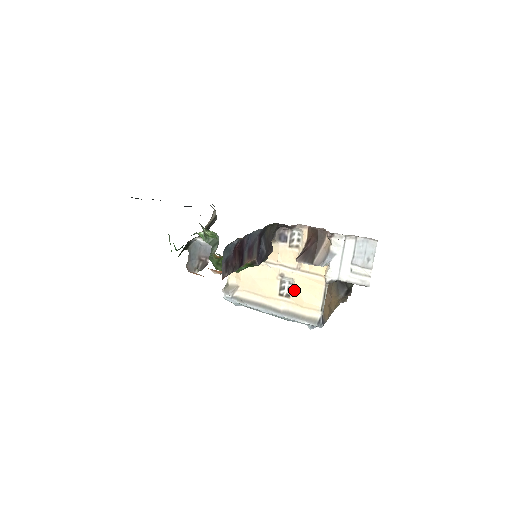
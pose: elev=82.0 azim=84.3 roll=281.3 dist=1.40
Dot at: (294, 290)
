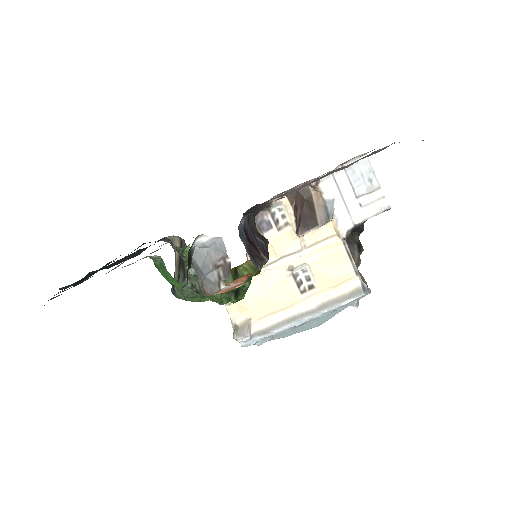
Dot at: (314, 275)
